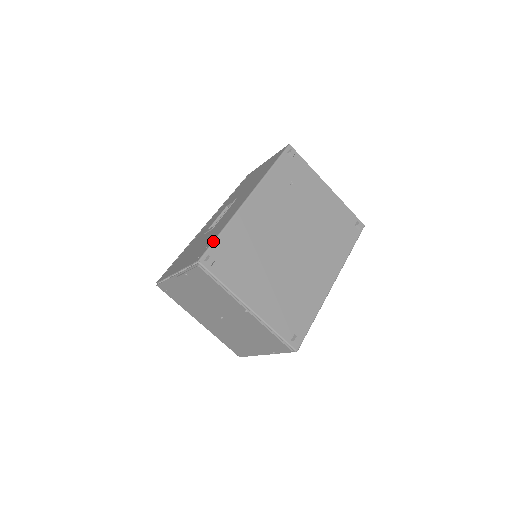
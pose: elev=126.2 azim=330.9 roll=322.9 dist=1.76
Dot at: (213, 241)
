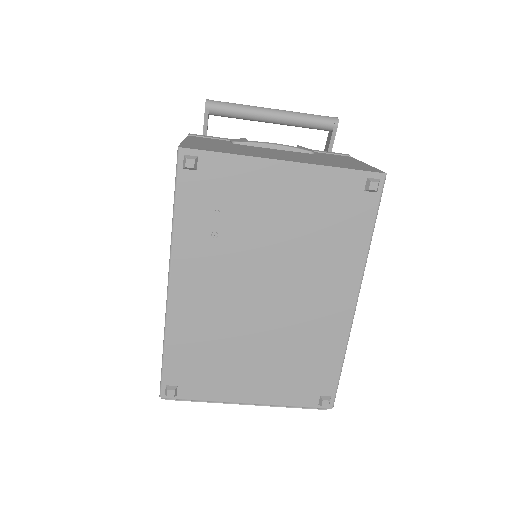
Dot at: (161, 368)
